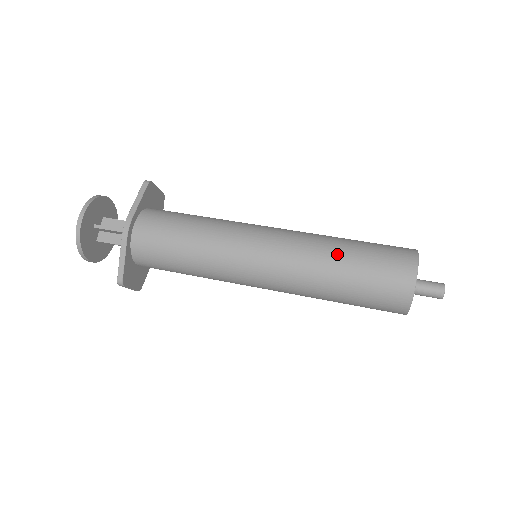
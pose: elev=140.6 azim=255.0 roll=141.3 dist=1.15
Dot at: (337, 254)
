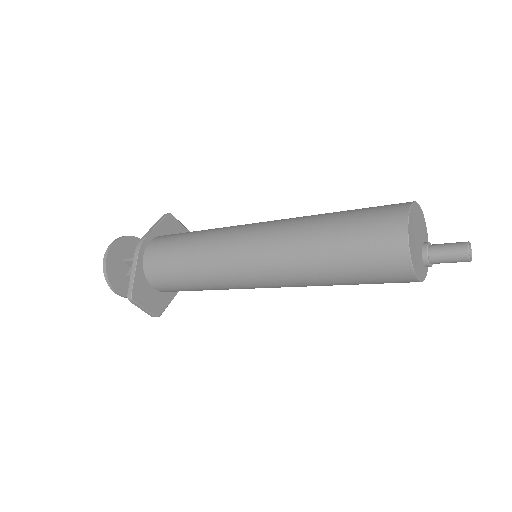
Dot at: (321, 220)
